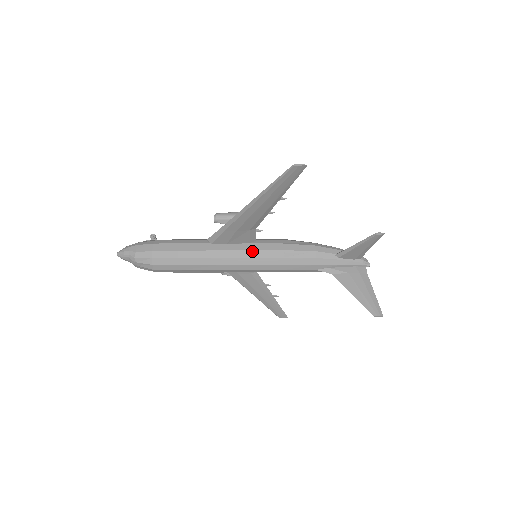
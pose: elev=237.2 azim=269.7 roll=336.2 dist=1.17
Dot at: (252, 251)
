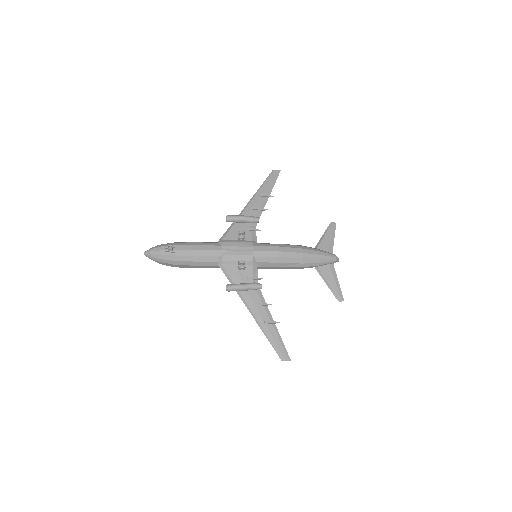
Dot at: occluded
